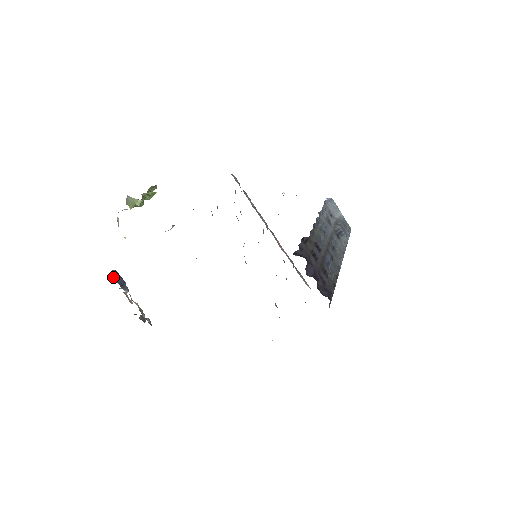
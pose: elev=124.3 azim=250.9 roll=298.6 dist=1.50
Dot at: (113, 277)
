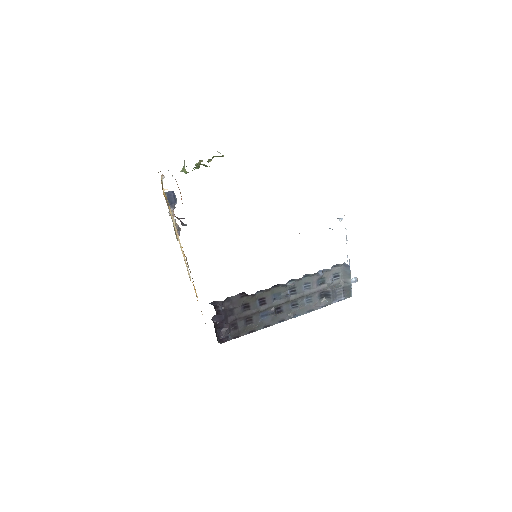
Dot at: (167, 196)
